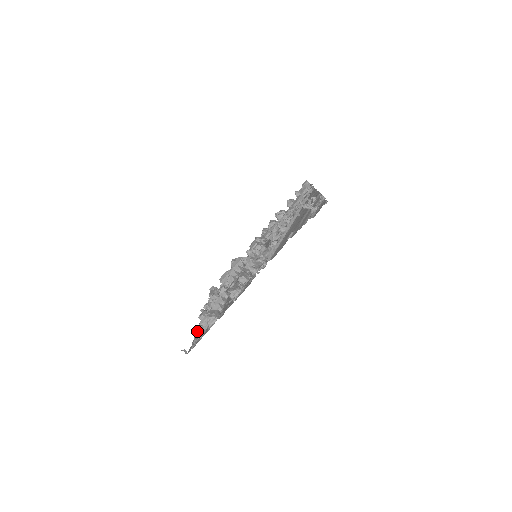
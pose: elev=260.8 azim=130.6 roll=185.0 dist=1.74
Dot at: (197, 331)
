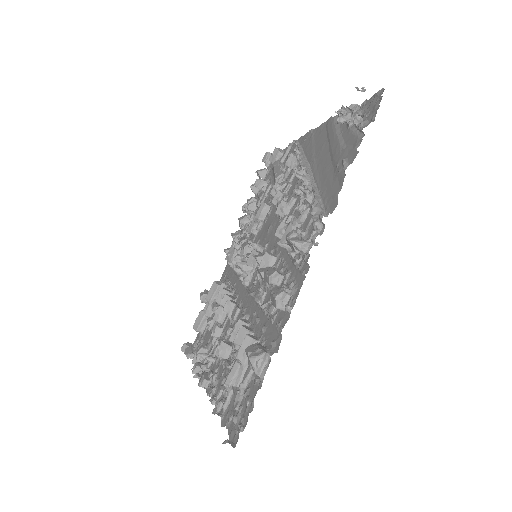
Dot at: (219, 403)
